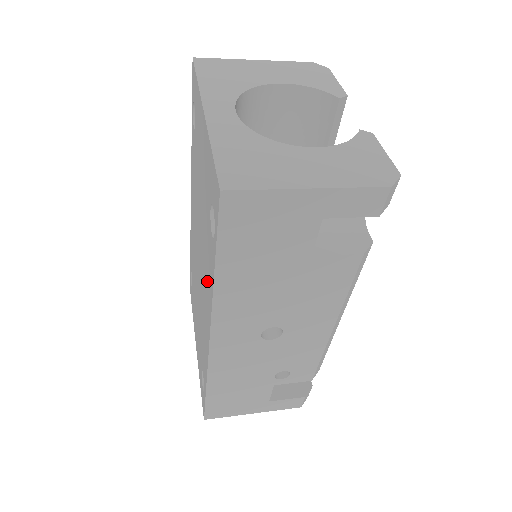
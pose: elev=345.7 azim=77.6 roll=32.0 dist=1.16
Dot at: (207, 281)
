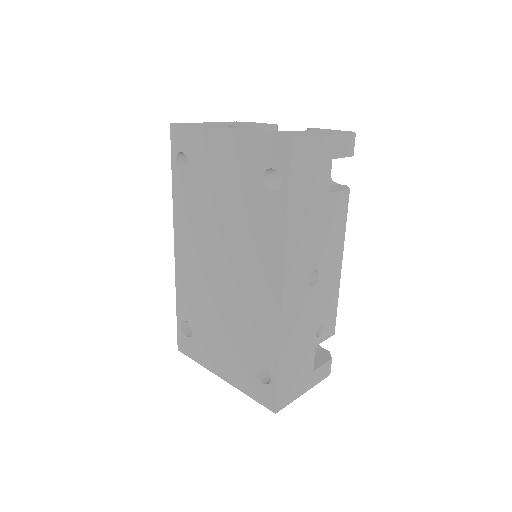
Dot at: (263, 248)
